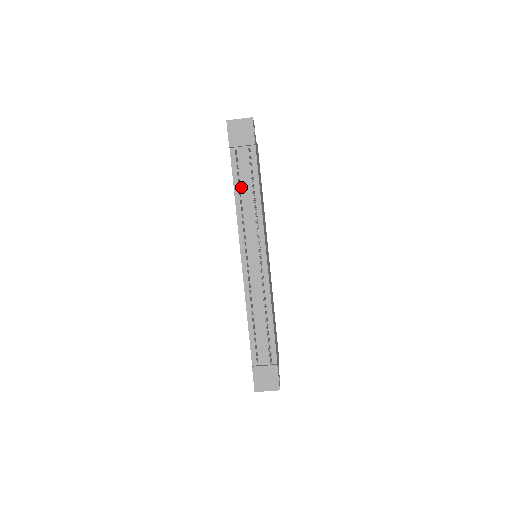
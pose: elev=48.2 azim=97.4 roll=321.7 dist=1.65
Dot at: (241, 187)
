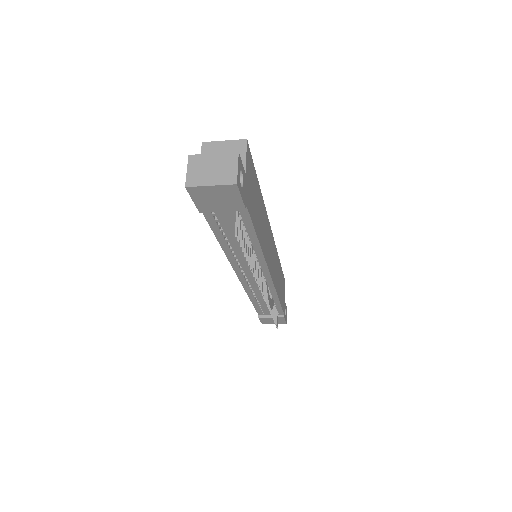
Dot at: (228, 238)
